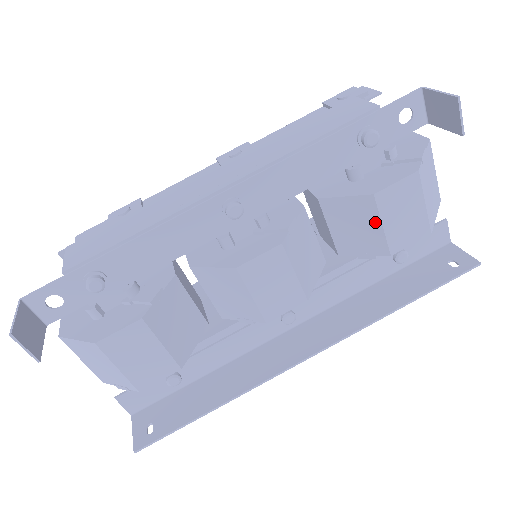
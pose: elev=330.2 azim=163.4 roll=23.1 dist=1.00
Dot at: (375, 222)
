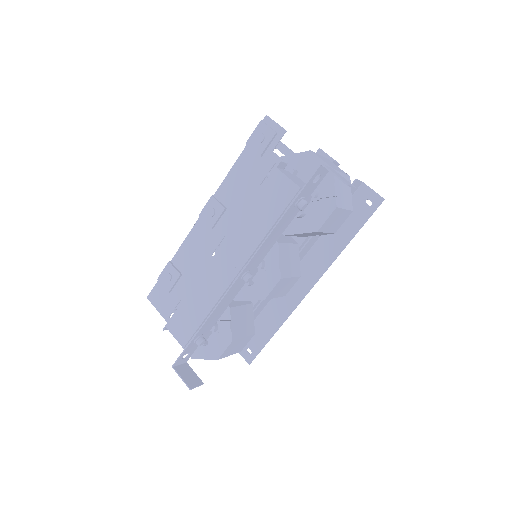
Dot at: (321, 233)
